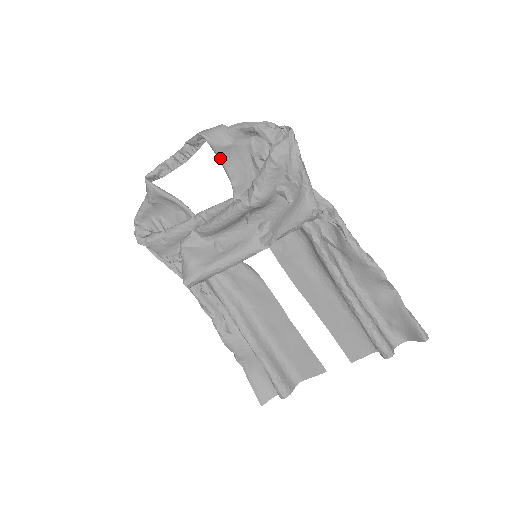
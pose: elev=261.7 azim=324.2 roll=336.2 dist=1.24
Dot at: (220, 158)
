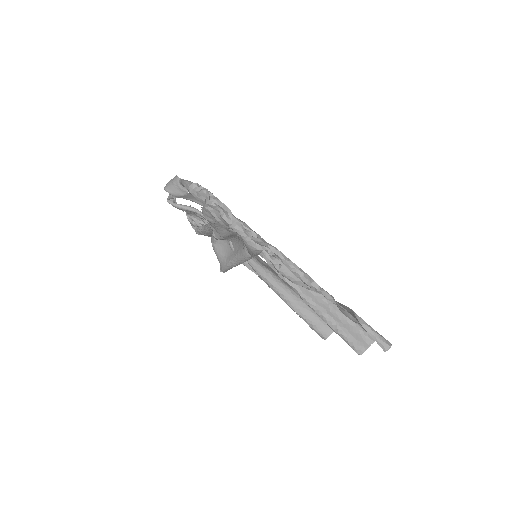
Dot at: occluded
